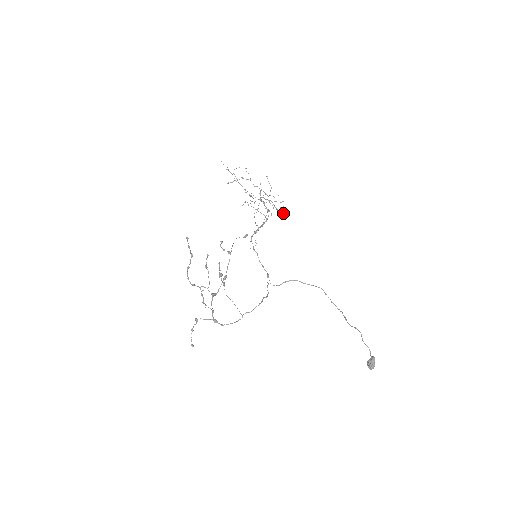
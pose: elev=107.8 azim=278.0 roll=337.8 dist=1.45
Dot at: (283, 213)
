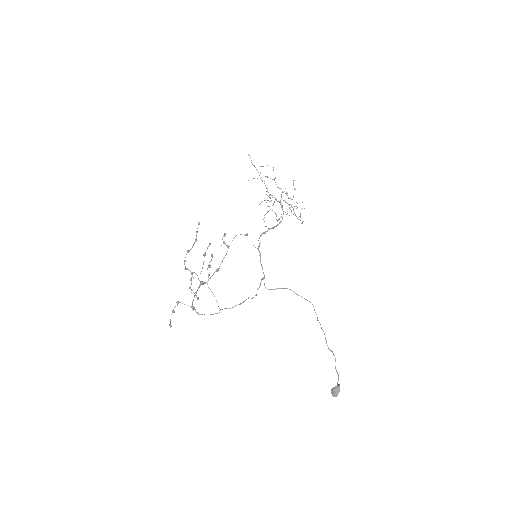
Dot at: (300, 220)
